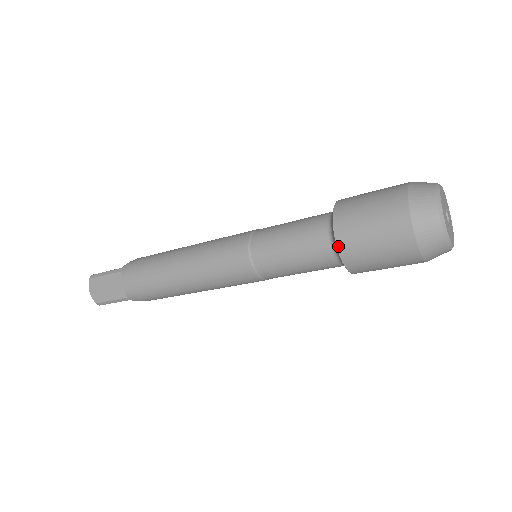
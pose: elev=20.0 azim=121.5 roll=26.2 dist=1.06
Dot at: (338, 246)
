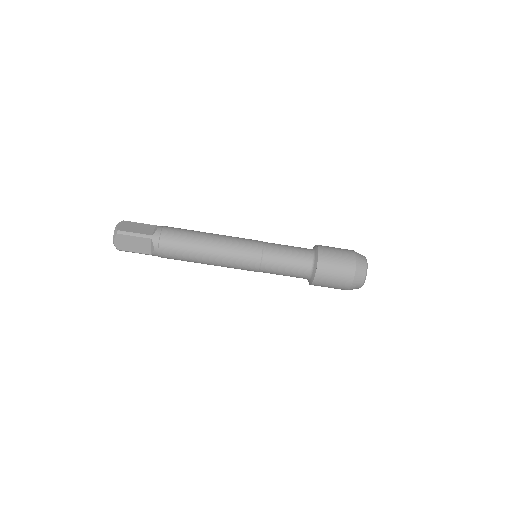
Dot at: (319, 250)
